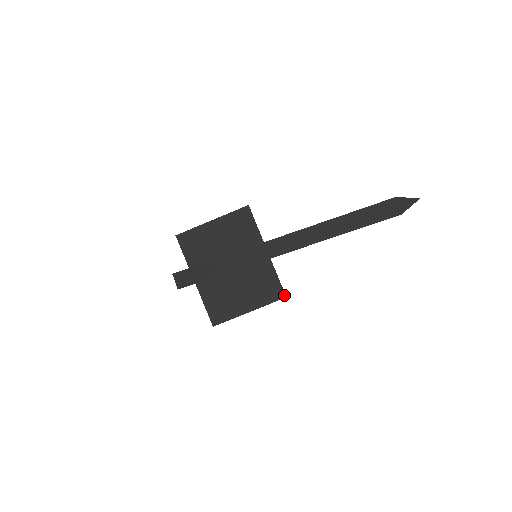
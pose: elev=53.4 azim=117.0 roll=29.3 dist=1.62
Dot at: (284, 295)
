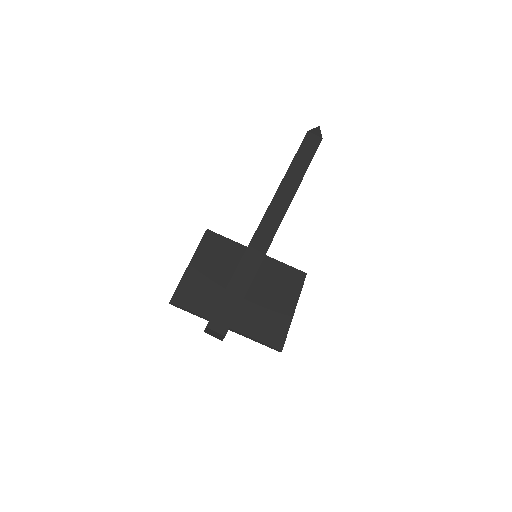
Dot at: (304, 273)
